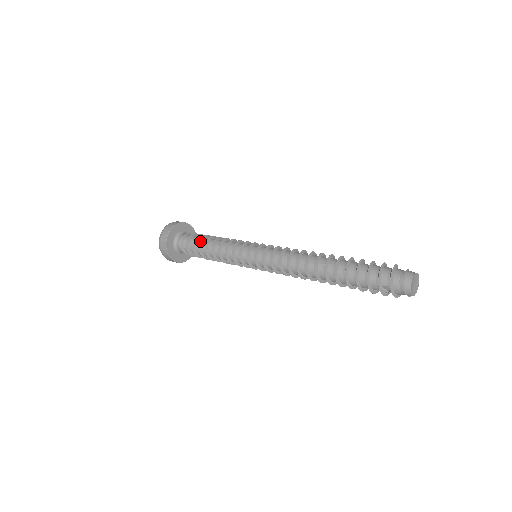
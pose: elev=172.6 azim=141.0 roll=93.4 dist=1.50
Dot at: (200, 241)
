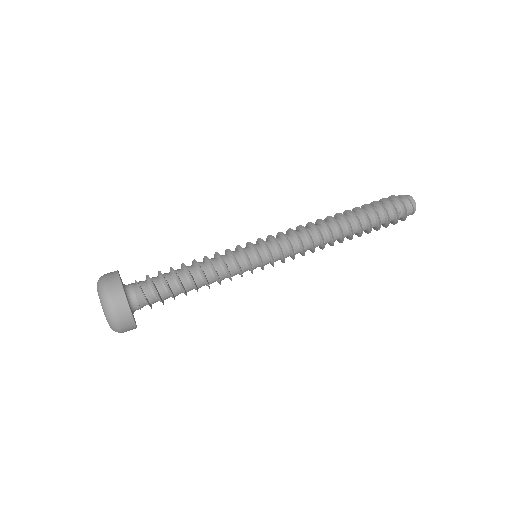
Dot at: (175, 273)
